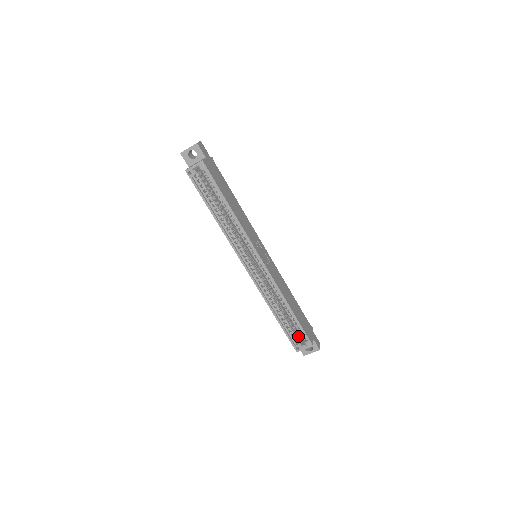
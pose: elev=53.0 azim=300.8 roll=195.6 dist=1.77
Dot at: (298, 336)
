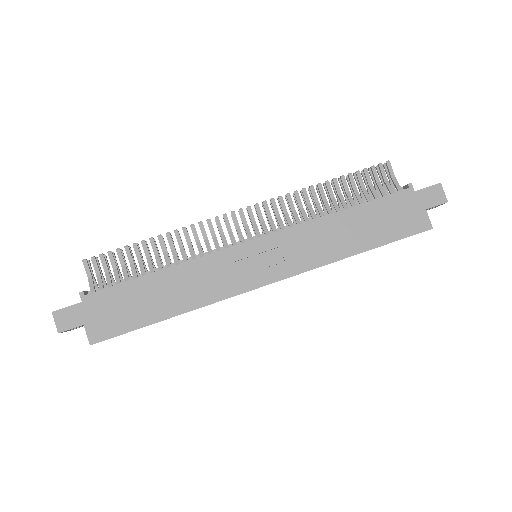
Dot at: occluded
